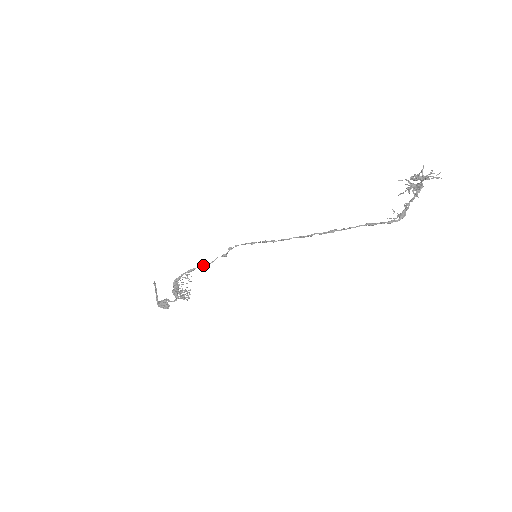
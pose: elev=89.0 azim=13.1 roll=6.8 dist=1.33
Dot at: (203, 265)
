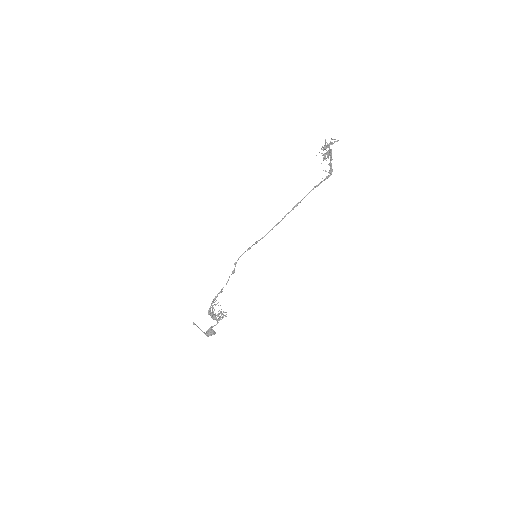
Dot at: (222, 288)
